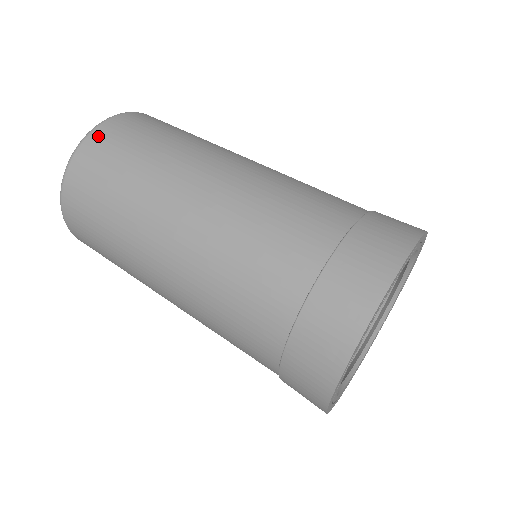
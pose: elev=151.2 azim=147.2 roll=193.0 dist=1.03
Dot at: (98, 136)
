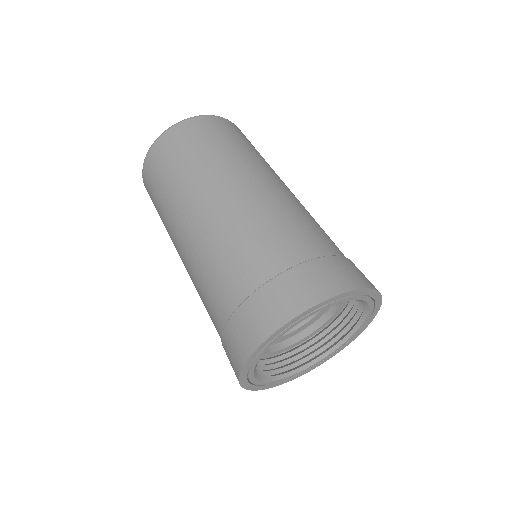
Dot at: (177, 130)
